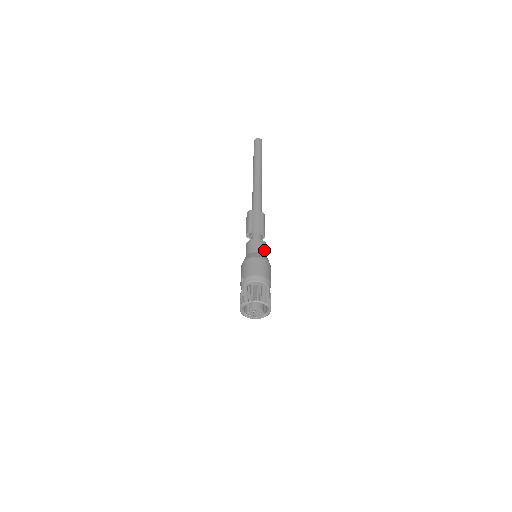
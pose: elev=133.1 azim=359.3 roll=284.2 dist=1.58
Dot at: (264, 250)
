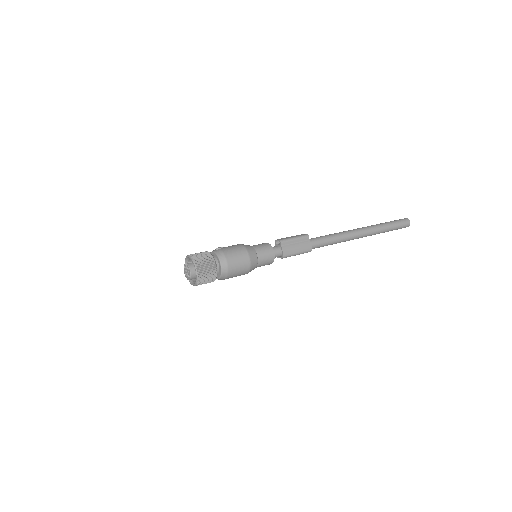
Dot at: (263, 261)
